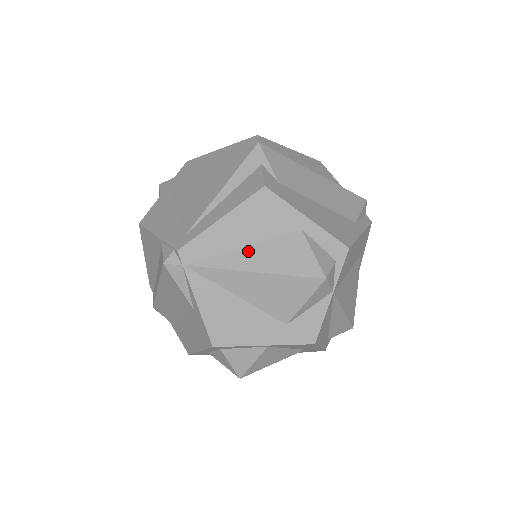
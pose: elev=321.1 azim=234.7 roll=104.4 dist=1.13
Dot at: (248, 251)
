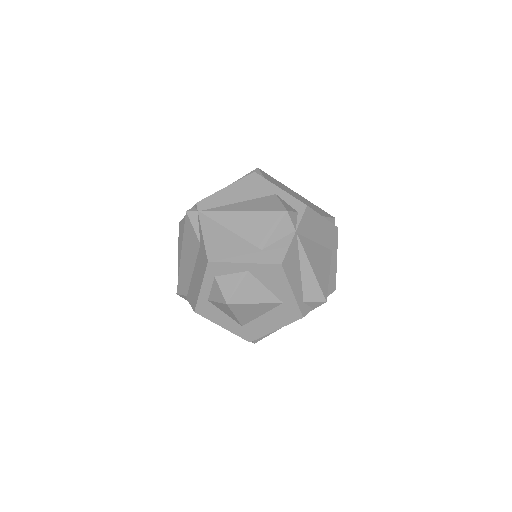
Dot at: (240, 204)
